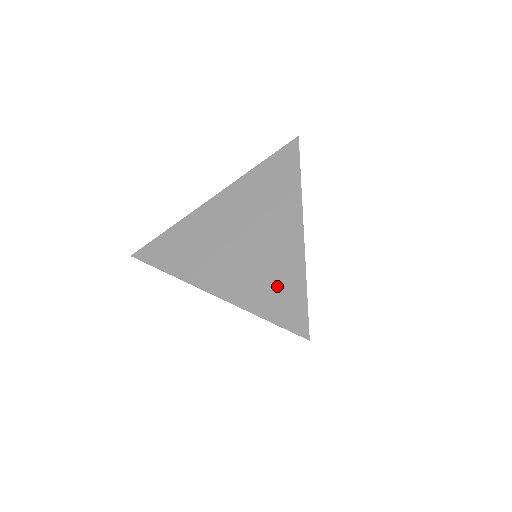
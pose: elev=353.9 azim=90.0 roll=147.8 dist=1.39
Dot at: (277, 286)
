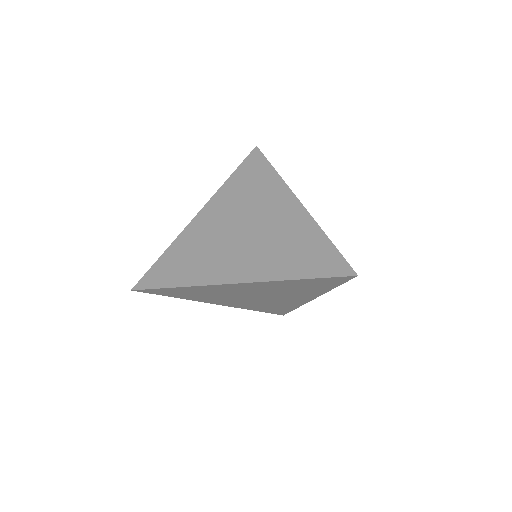
Dot at: (302, 250)
